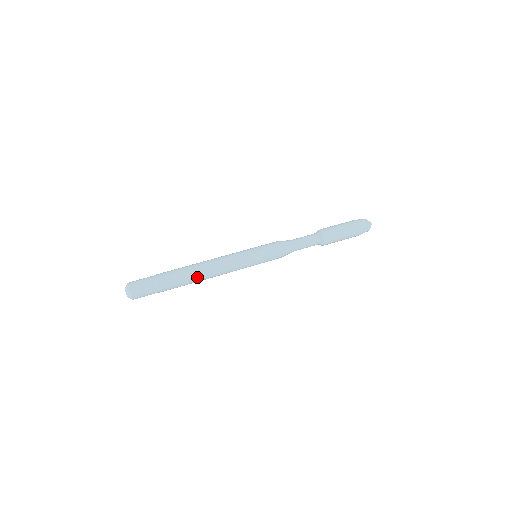
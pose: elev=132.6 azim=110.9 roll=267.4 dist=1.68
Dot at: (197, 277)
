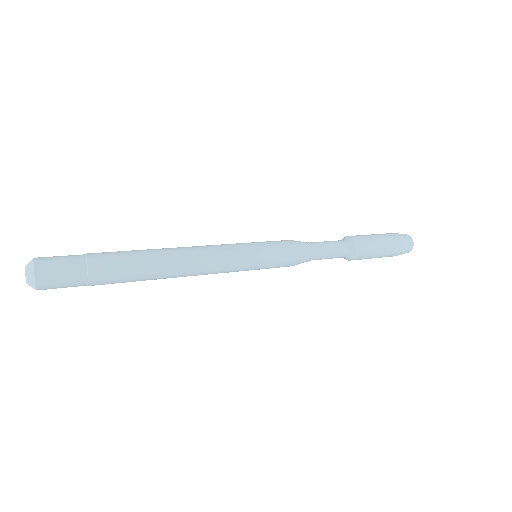
Dot at: (158, 252)
